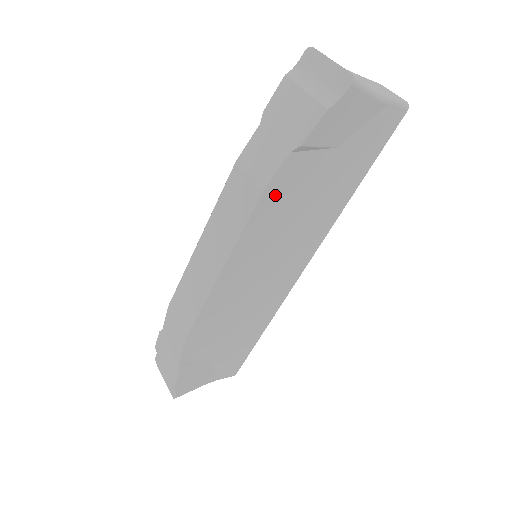
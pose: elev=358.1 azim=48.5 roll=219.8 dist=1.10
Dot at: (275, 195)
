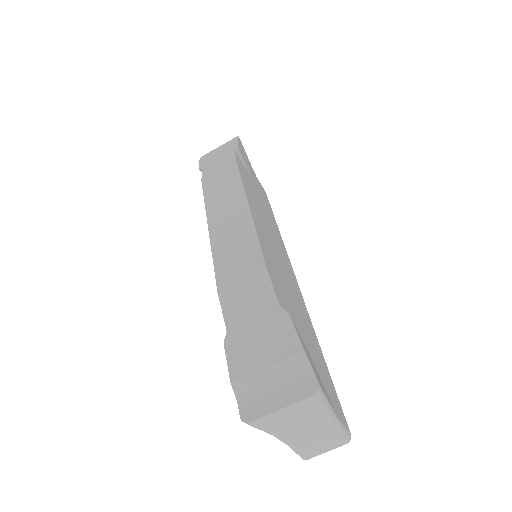
Dot at: (243, 173)
